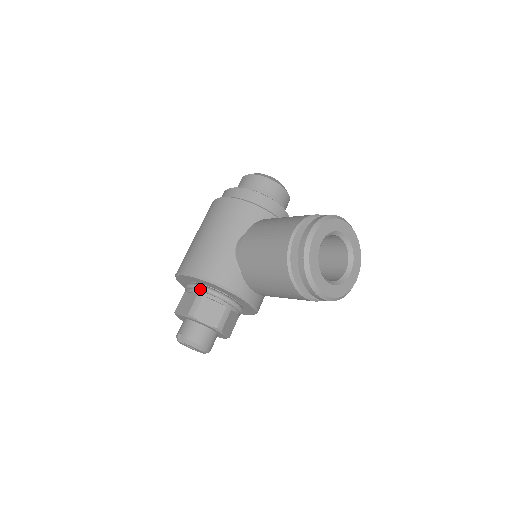
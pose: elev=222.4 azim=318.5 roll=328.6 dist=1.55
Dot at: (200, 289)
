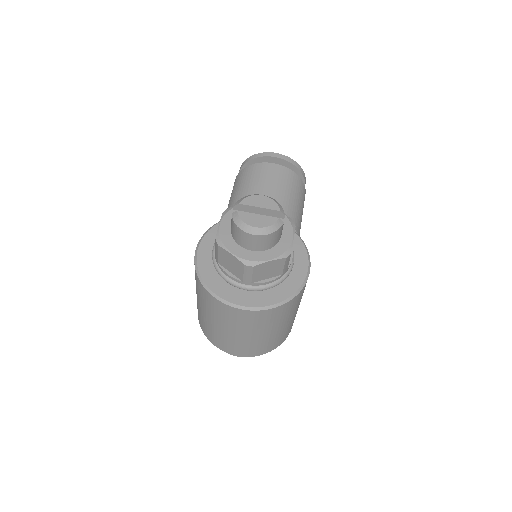
Dot at: occluded
